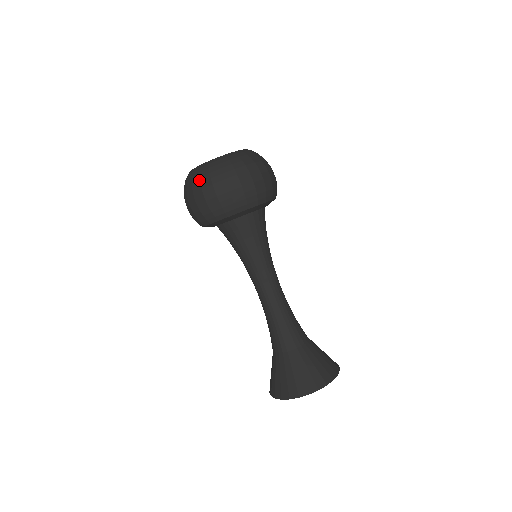
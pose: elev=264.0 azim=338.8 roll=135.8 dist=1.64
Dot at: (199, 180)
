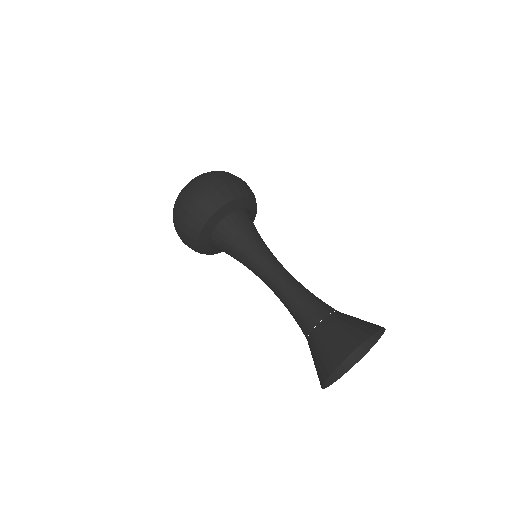
Dot at: (201, 178)
